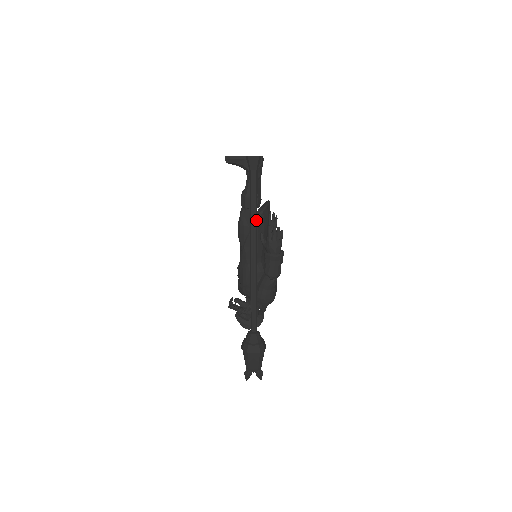
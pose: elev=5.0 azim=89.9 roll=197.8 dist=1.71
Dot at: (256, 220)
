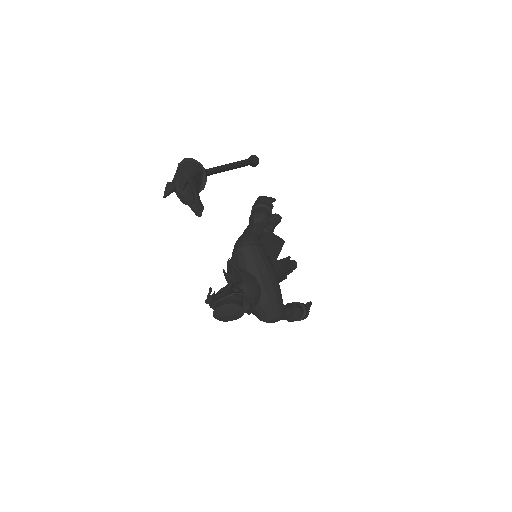
Dot at: (240, 162)
